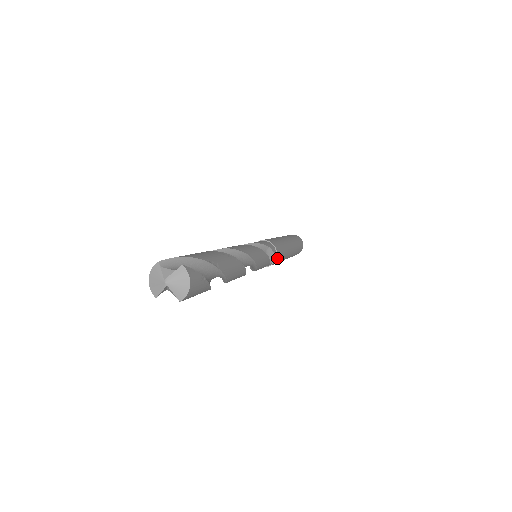
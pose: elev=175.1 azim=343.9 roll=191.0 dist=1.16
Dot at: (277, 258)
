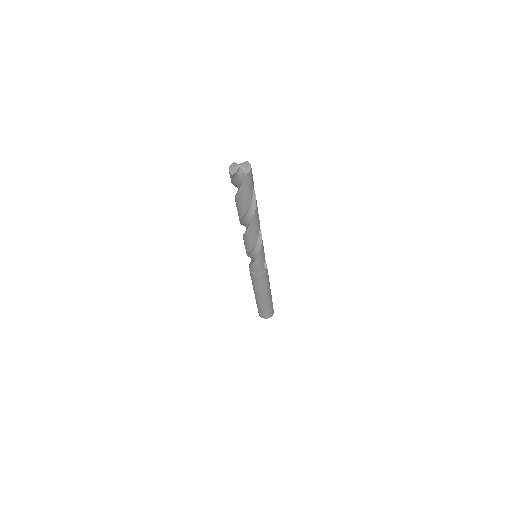
Dot at: (267, 270)
